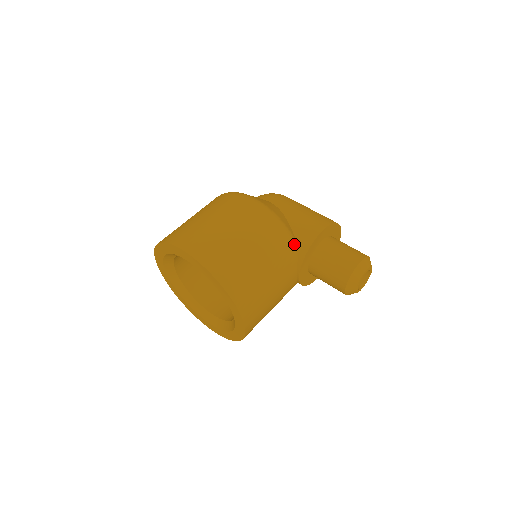
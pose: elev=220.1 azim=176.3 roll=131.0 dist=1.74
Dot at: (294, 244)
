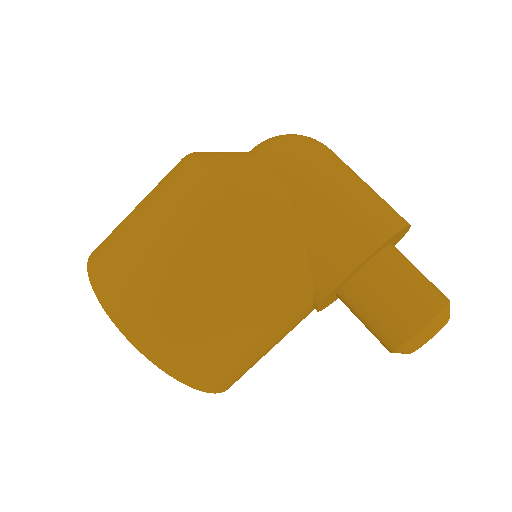
Dot at: (305, 283)
